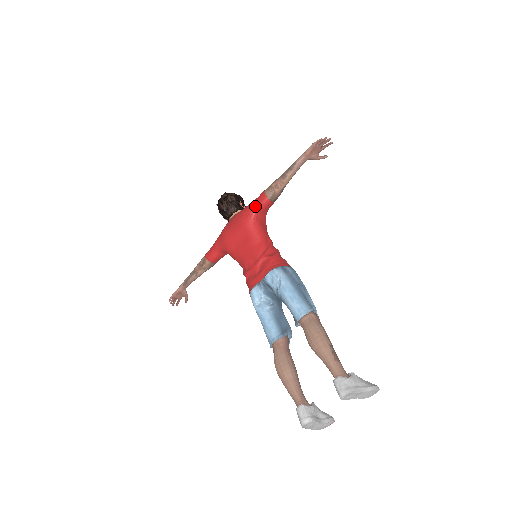
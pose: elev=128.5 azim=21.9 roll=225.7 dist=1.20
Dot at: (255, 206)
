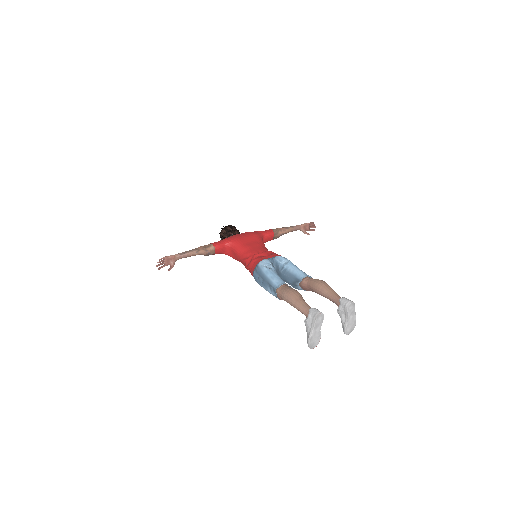
Dot at: (264, 232)
